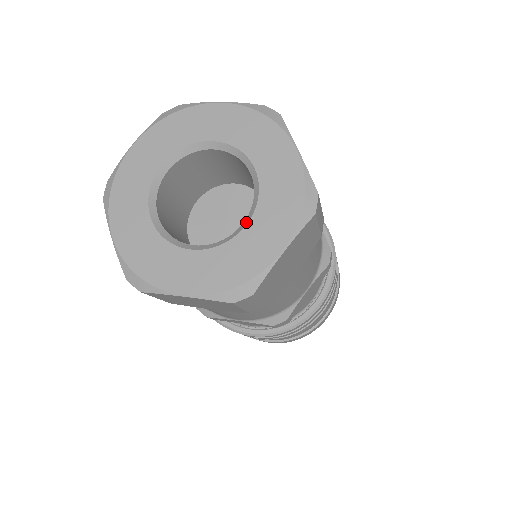
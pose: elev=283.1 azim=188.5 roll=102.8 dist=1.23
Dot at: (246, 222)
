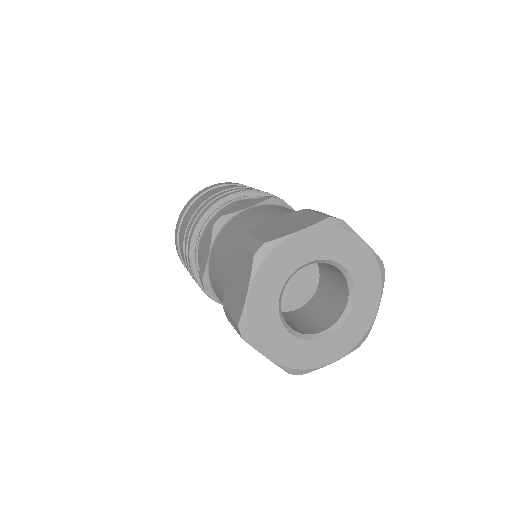
Dot at: (328, 334)
